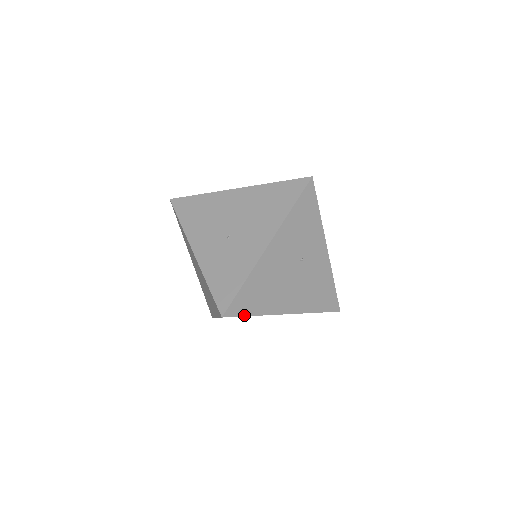
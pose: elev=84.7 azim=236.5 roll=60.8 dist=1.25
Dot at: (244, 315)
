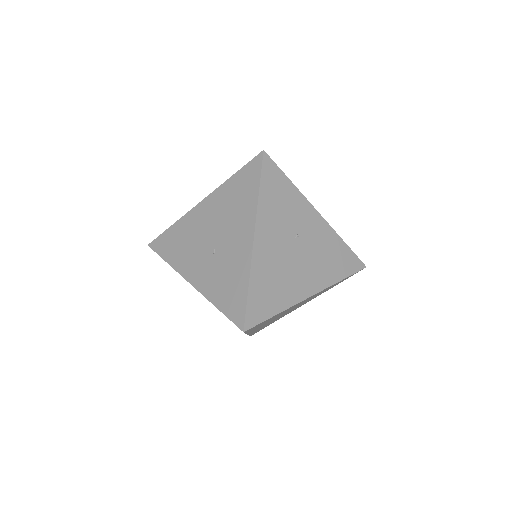
Dot at: (266, 319)
